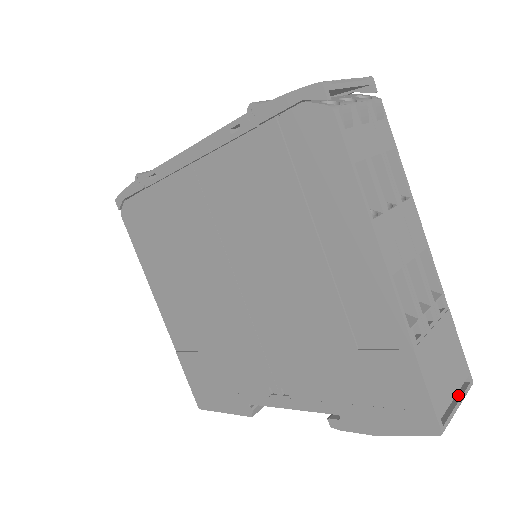
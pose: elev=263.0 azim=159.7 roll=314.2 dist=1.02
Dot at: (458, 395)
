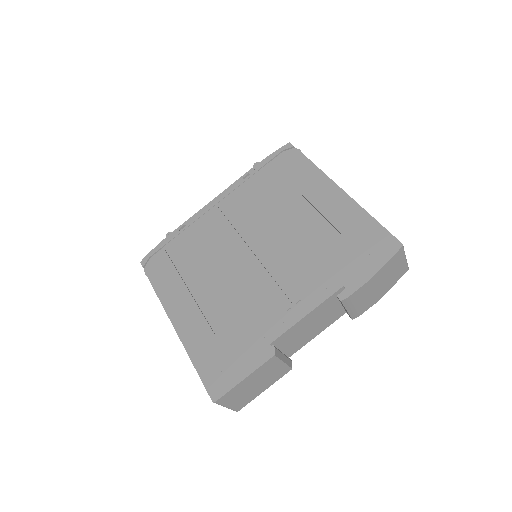
Dot at: occluded
